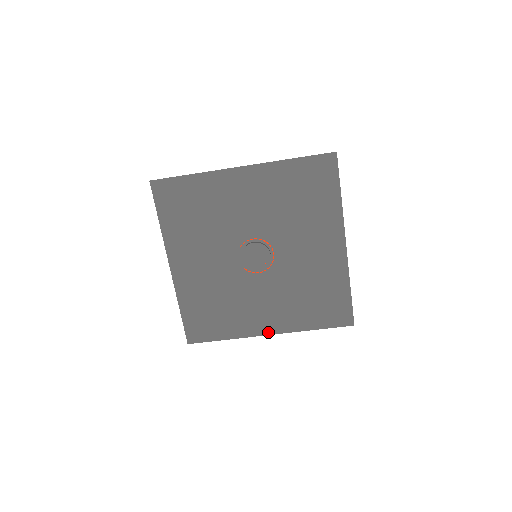
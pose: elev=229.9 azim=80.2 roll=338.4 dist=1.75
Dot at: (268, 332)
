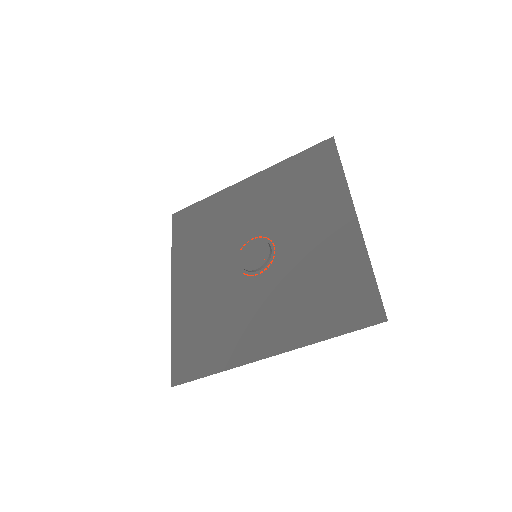
Dot at: (267, 353)
